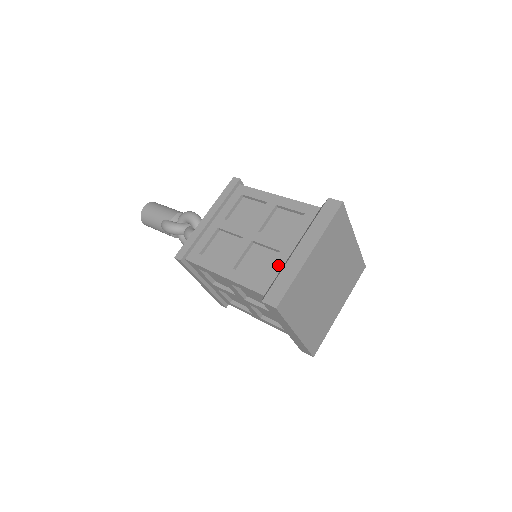
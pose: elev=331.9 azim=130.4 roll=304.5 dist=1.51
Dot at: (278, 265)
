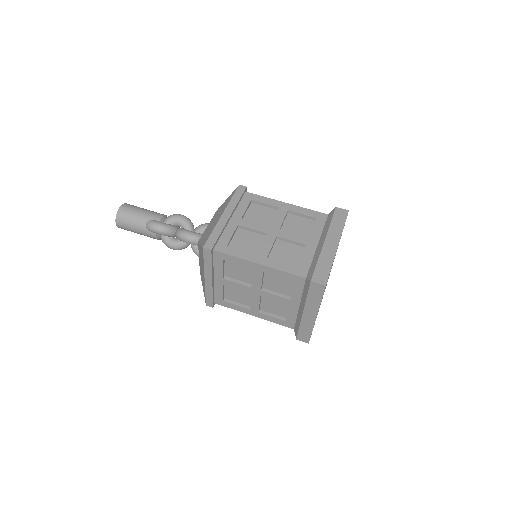
Dot at: (309, 255)
